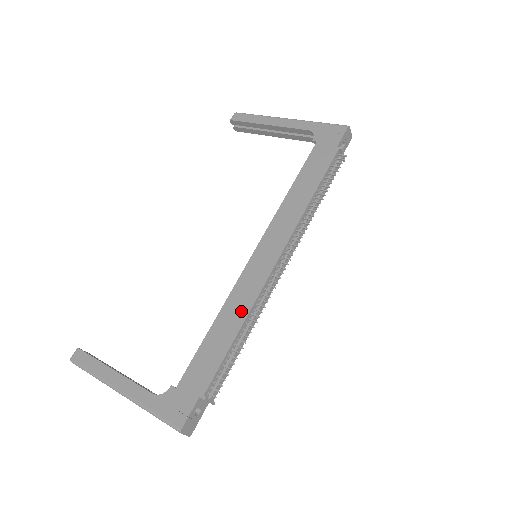
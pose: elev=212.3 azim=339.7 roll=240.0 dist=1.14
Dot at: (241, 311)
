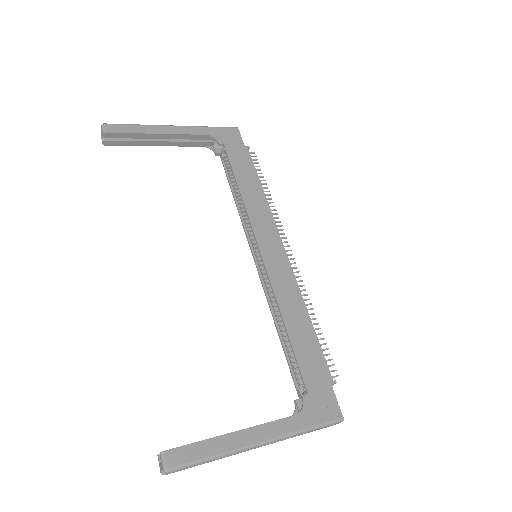
Dot at: (297, 302)
